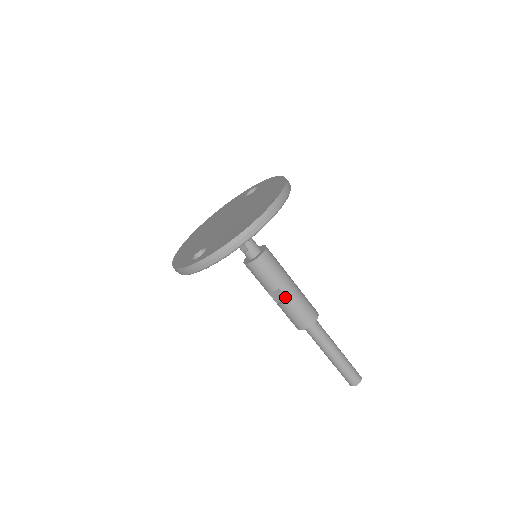
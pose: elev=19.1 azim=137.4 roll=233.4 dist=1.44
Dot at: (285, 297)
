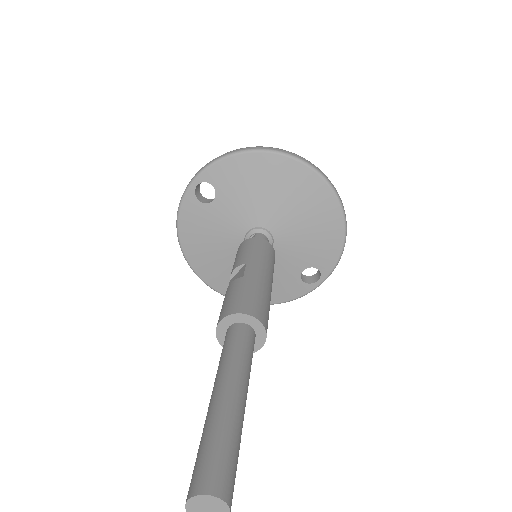
Dot at: (243, 274)
